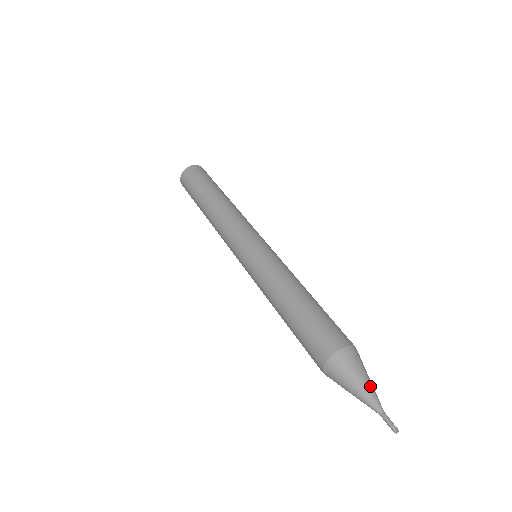
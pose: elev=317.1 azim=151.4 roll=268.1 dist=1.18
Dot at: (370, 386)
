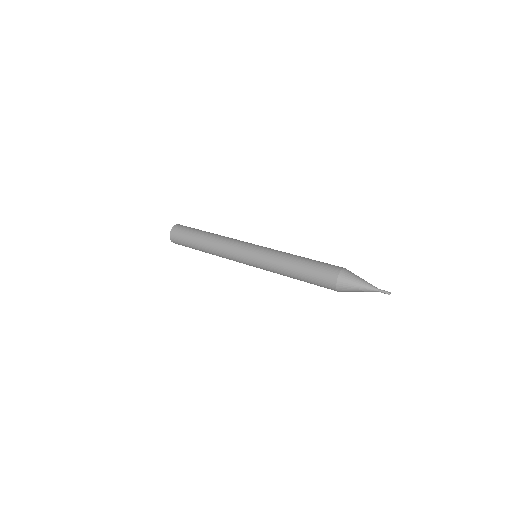
Dot at: (366, 281)
